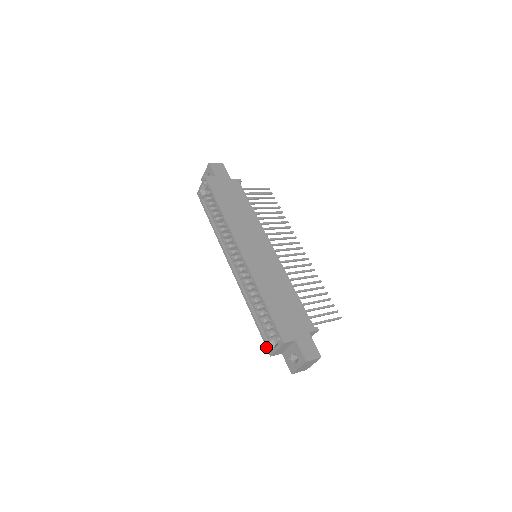
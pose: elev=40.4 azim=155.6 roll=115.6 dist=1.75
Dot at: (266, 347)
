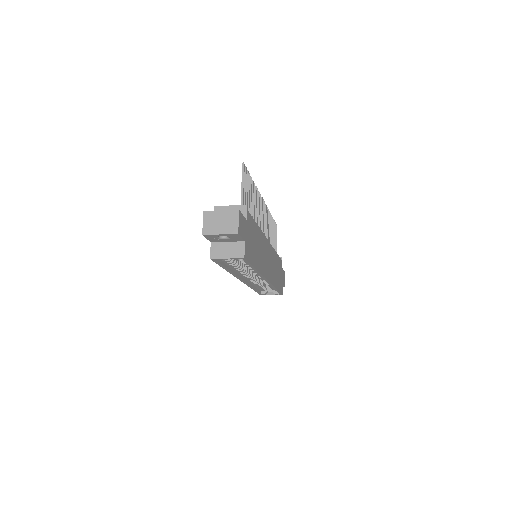
Dot at: (259, 294)
